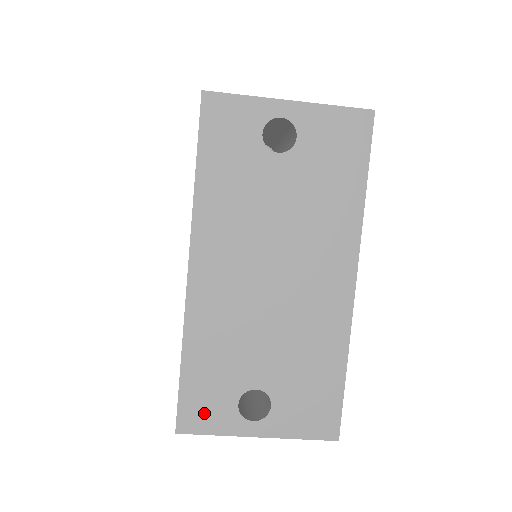
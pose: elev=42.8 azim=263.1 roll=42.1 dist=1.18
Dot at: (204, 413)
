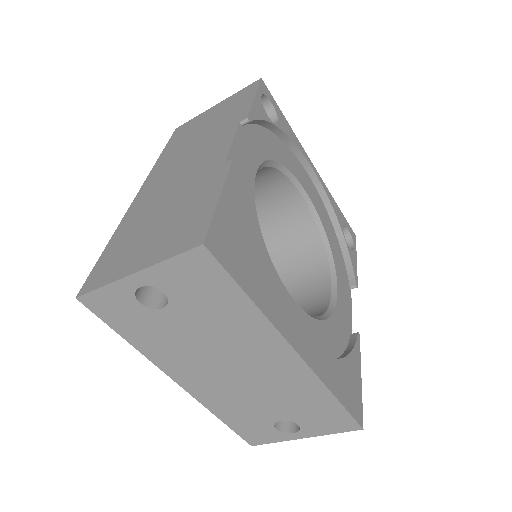
Dot at: (259, 436)
